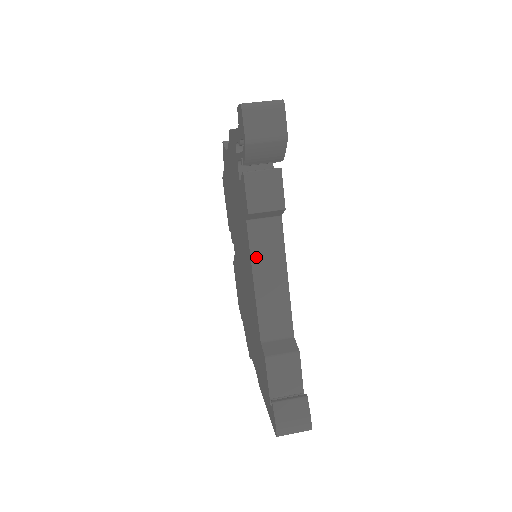
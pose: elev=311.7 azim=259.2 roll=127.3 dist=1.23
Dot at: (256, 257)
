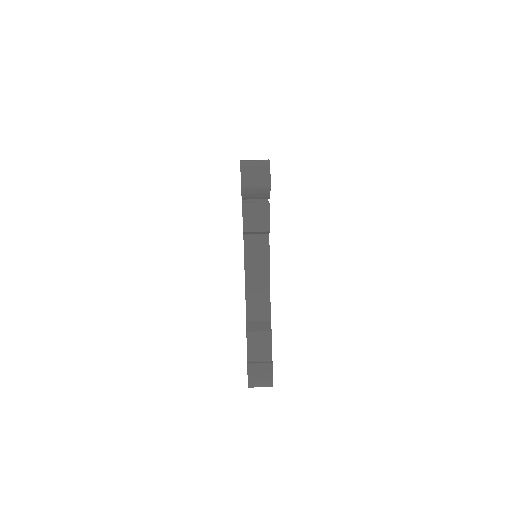
Dot at: (248, 261)
